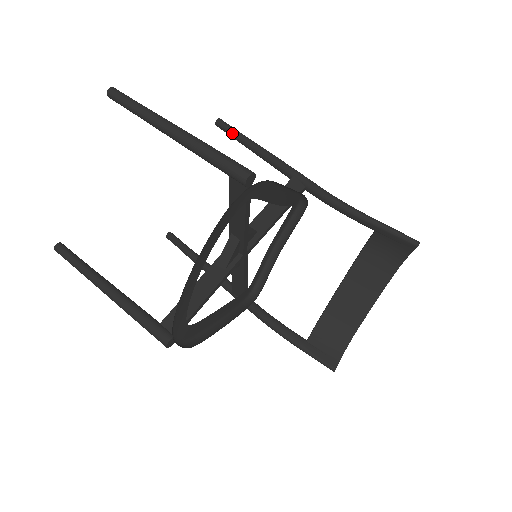
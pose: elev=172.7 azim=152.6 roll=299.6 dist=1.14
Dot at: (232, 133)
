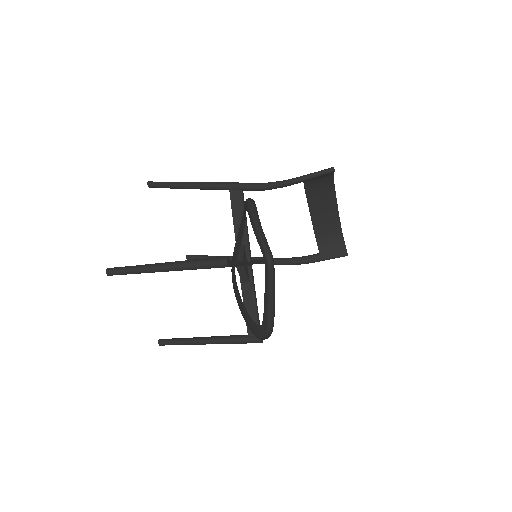
Dot at: (166, 187)
